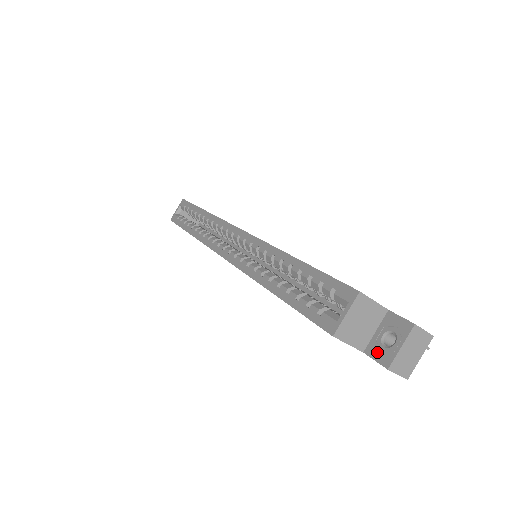
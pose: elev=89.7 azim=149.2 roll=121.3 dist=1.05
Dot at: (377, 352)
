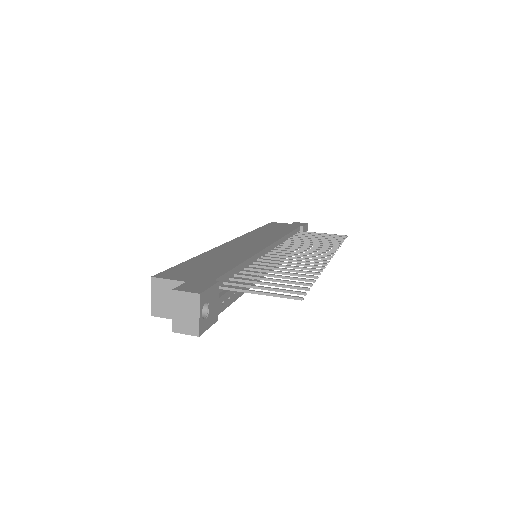
Dot at: occluded
